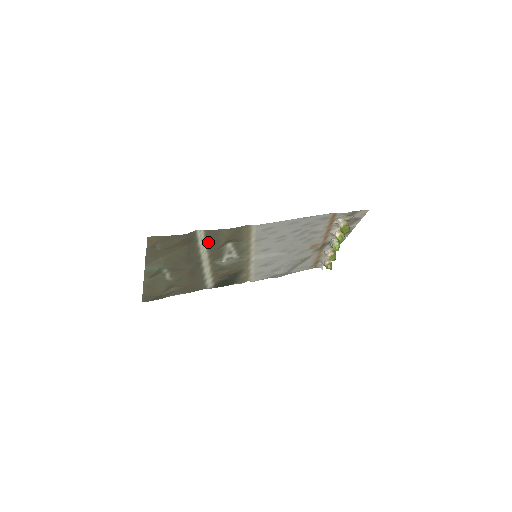
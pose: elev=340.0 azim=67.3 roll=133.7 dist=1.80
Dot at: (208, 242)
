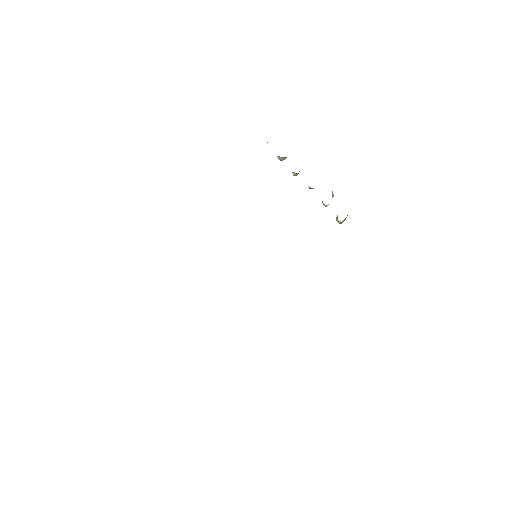
Dot at: occluded
